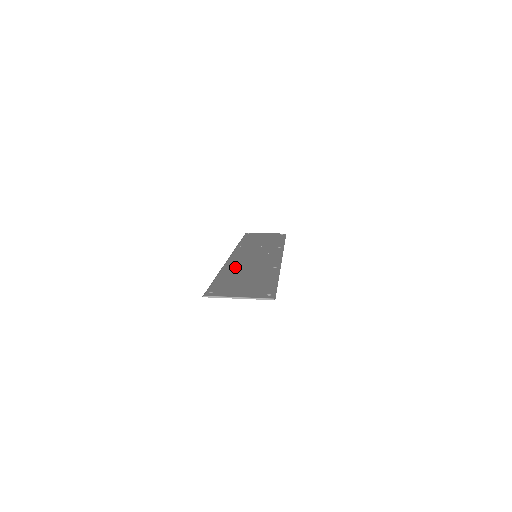
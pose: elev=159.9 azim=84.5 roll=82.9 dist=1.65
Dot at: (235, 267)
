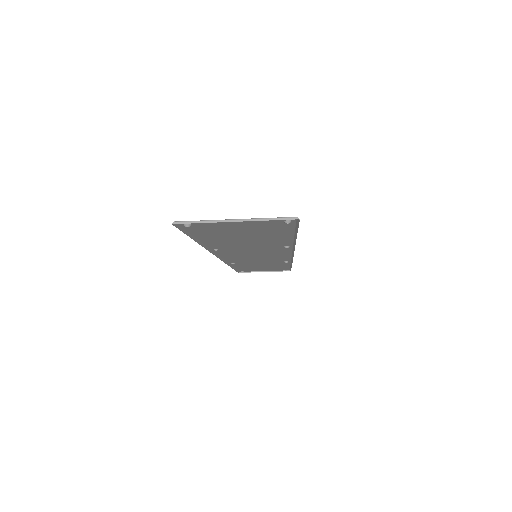
Dot at: (227, 247)
